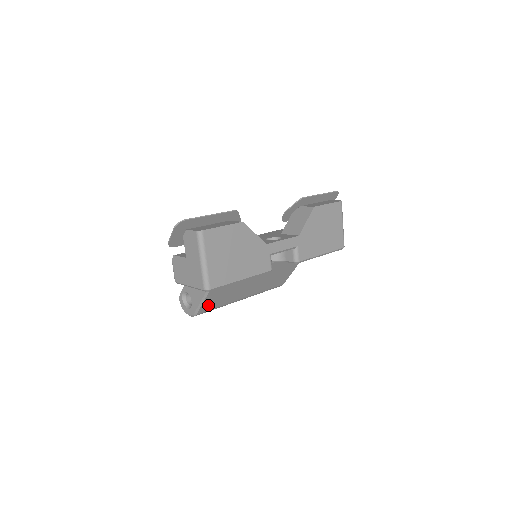
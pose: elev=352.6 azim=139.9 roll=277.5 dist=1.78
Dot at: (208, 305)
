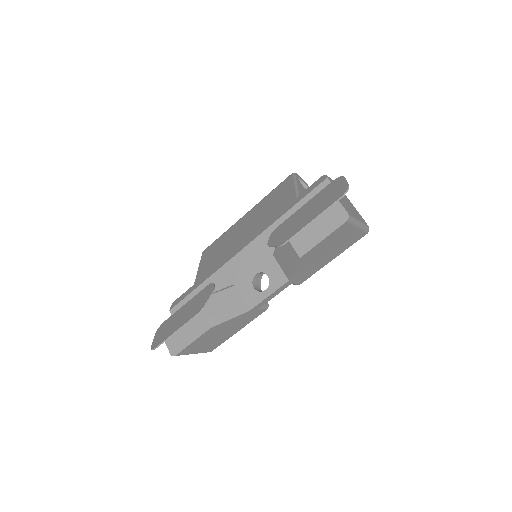
Dot at: occluded
